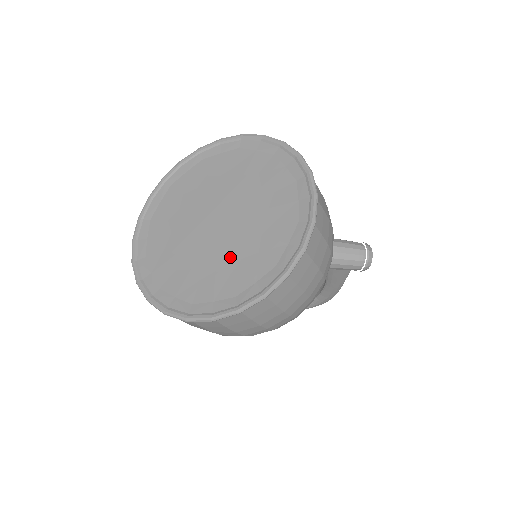
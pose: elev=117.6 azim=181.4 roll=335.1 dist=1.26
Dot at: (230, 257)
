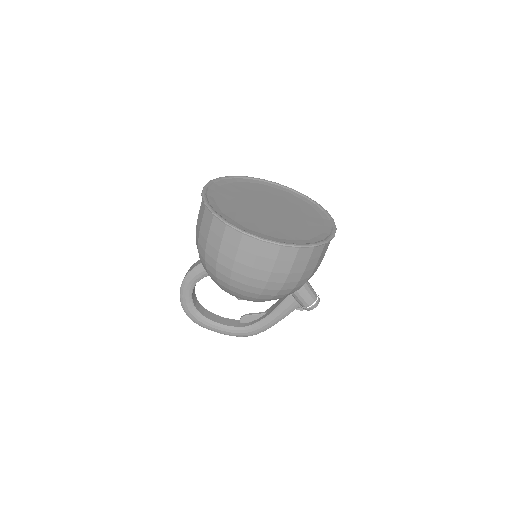
Dot at: (277, 224)
